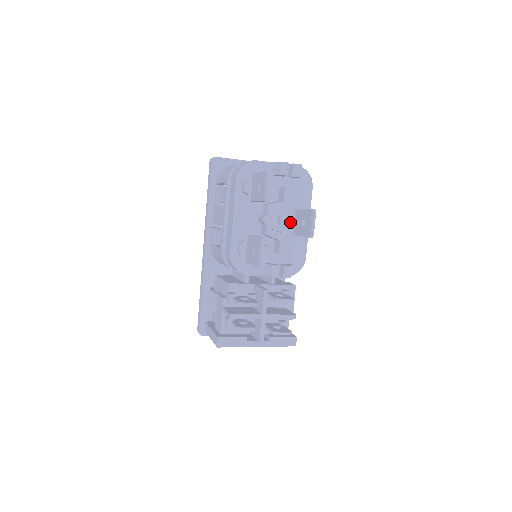
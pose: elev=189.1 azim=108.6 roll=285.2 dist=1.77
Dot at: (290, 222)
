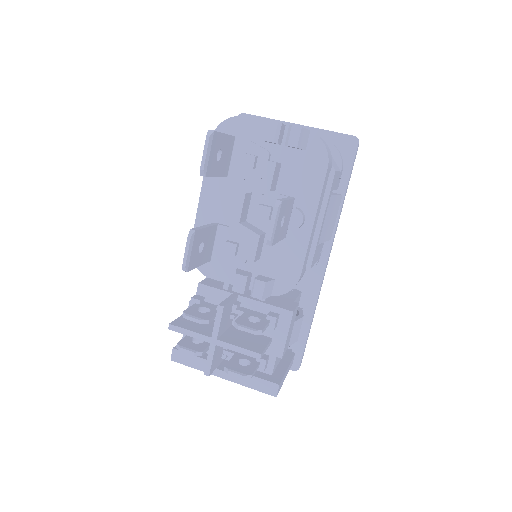
Dot at: occluded
